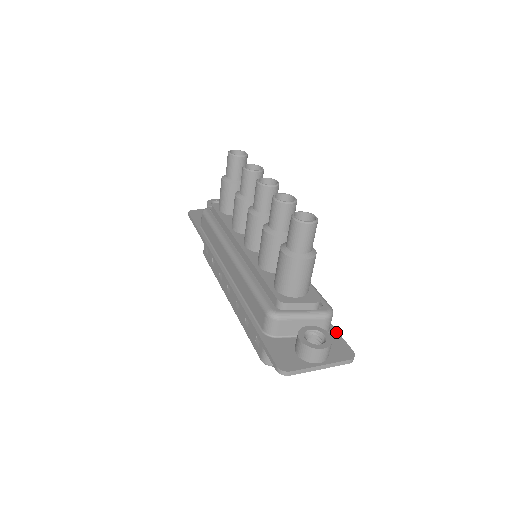
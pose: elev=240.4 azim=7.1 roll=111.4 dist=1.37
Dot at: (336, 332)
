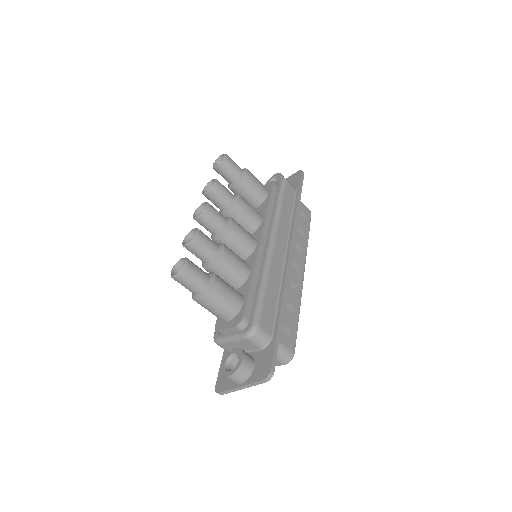
Dot at: (273, 344)
